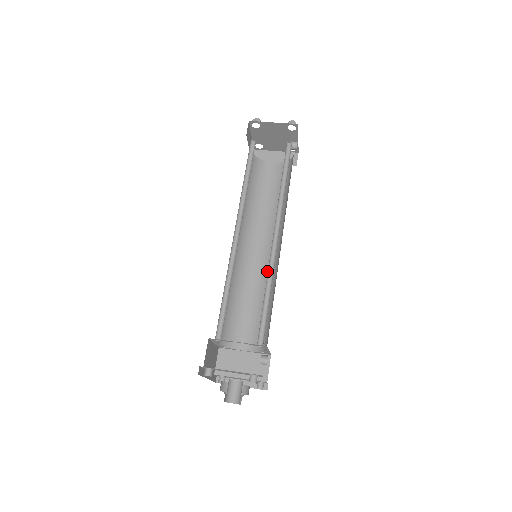
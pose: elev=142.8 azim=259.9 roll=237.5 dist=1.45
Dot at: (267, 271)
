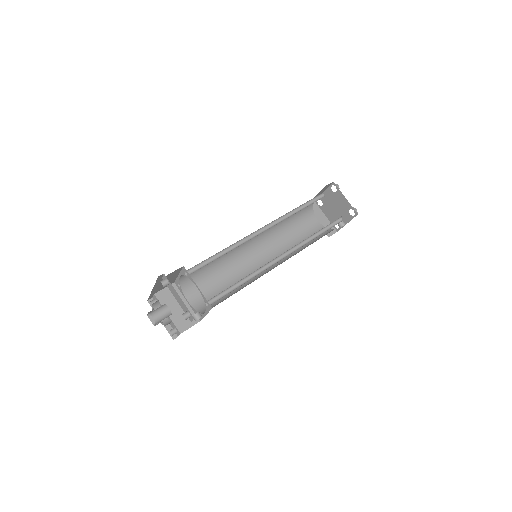
Dot at: occluded
